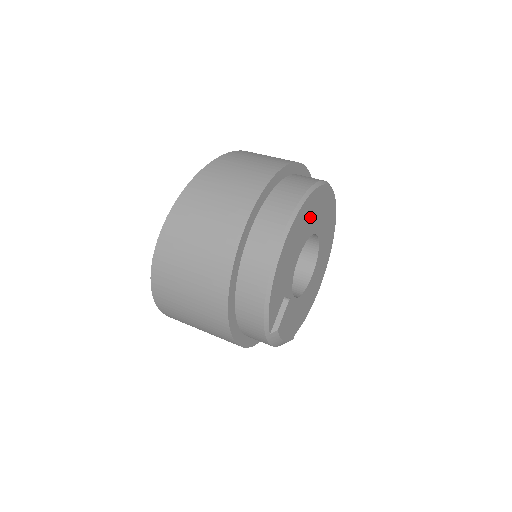
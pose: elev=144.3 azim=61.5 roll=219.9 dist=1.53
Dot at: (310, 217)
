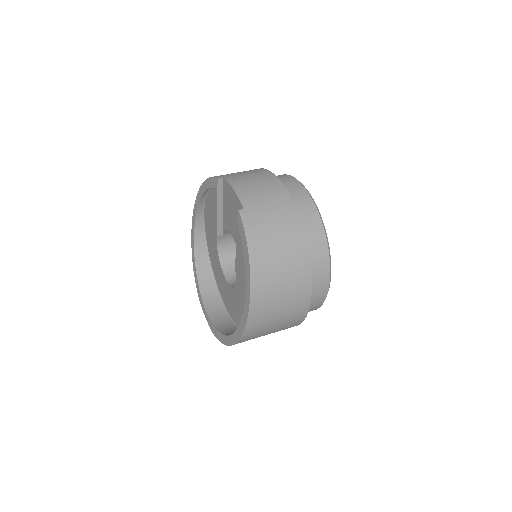
Dot at: occluded
